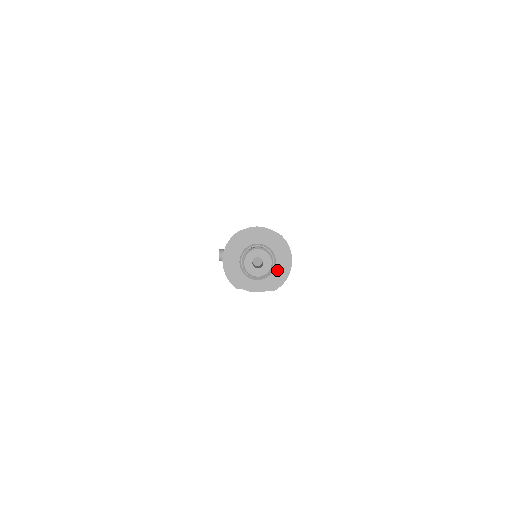
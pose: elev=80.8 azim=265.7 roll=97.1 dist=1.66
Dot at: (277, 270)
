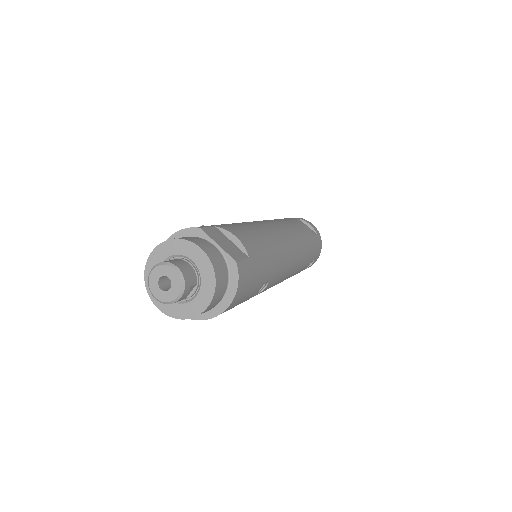
Dot at: (193, 304)
